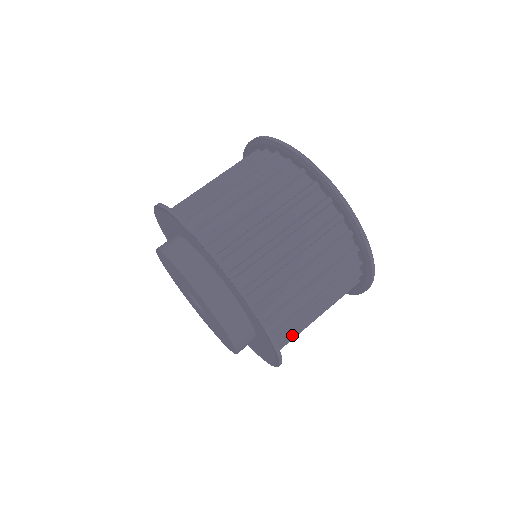
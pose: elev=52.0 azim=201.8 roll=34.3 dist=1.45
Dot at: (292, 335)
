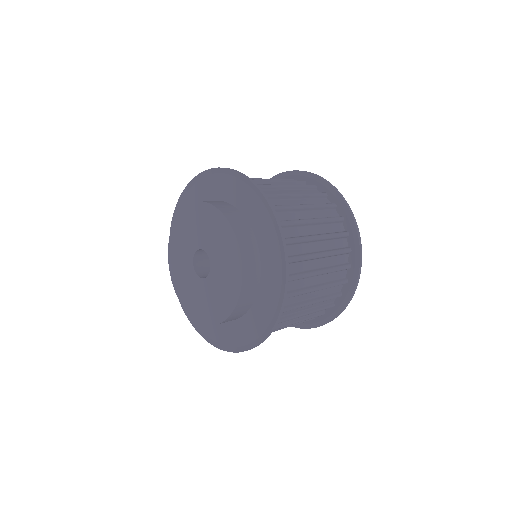
Dot at: (281, 318)
